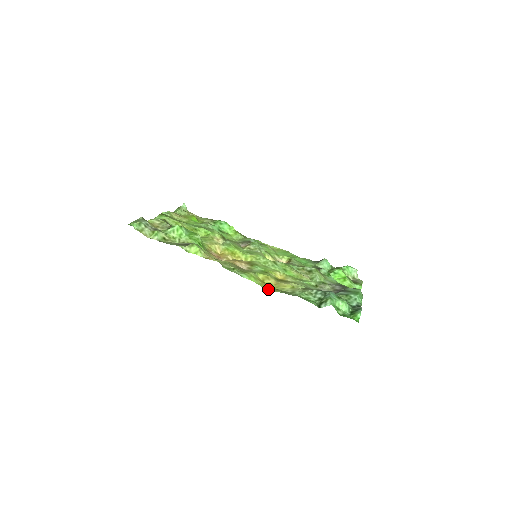
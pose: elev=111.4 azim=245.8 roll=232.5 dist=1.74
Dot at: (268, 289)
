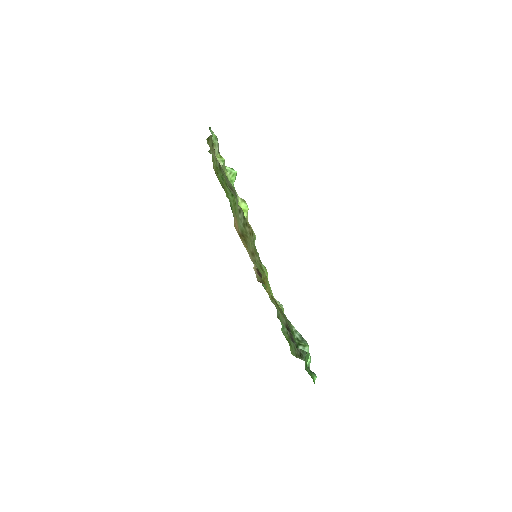
Dot at: occluded
